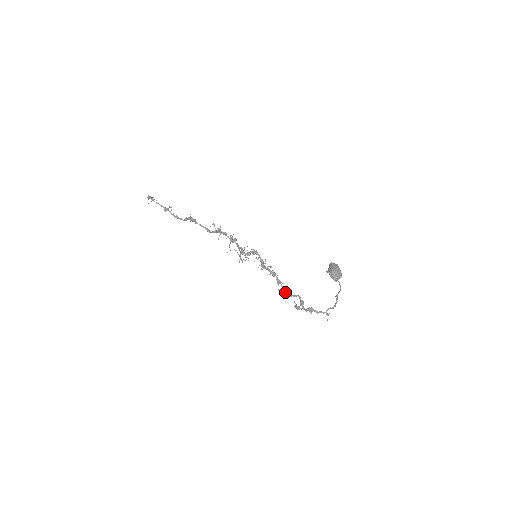
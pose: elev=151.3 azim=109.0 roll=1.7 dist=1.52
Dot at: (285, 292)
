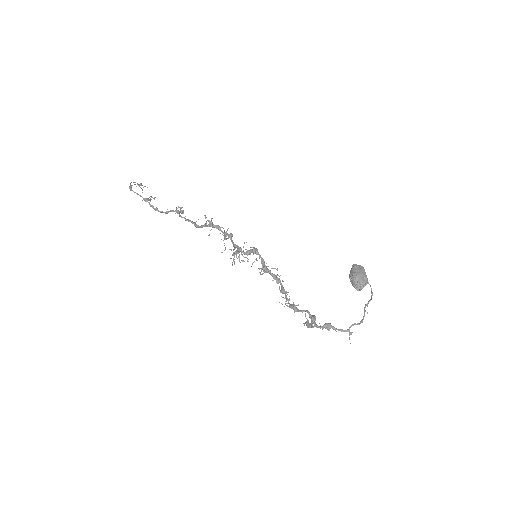
Dot at: (289, 305)
